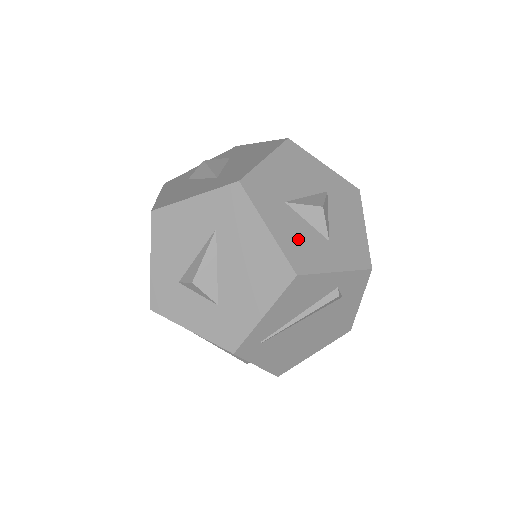
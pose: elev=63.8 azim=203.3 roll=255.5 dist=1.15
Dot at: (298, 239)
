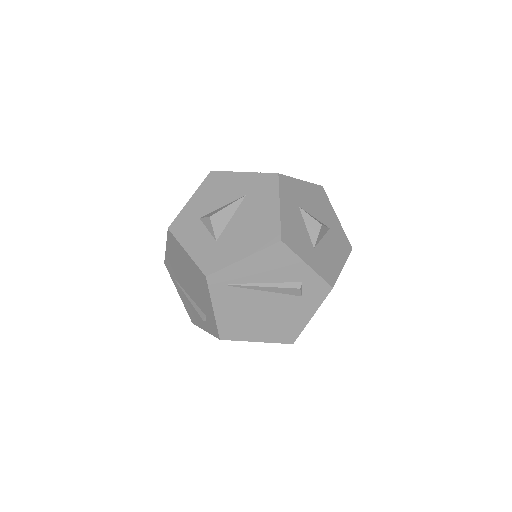
Dot at: (295, 228)
